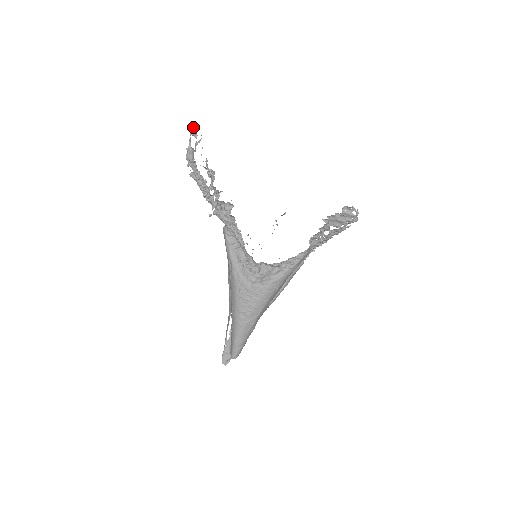
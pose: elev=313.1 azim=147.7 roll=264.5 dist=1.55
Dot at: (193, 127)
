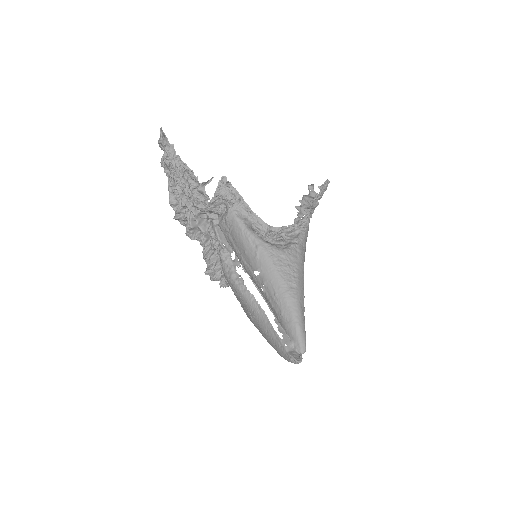
Dot at: (161, 134)
